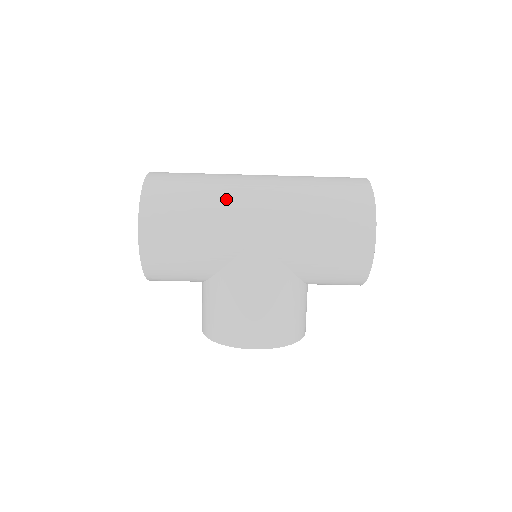
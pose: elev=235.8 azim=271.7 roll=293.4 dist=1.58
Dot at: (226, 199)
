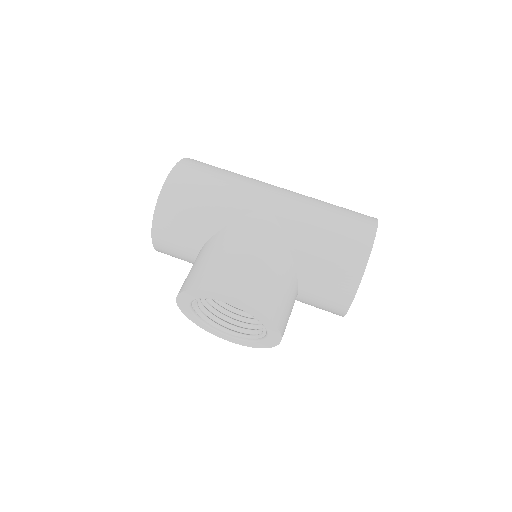
Dot at: (252, 180)
